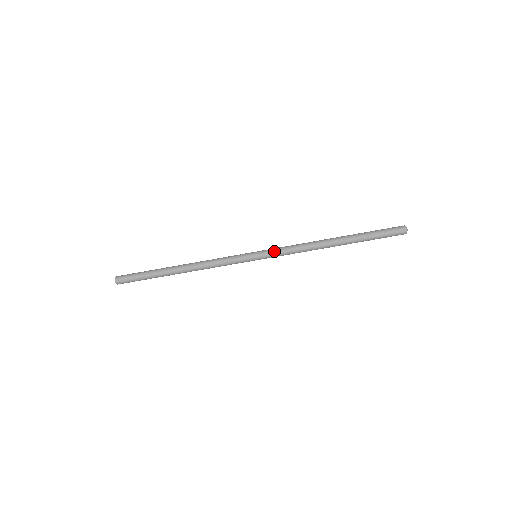
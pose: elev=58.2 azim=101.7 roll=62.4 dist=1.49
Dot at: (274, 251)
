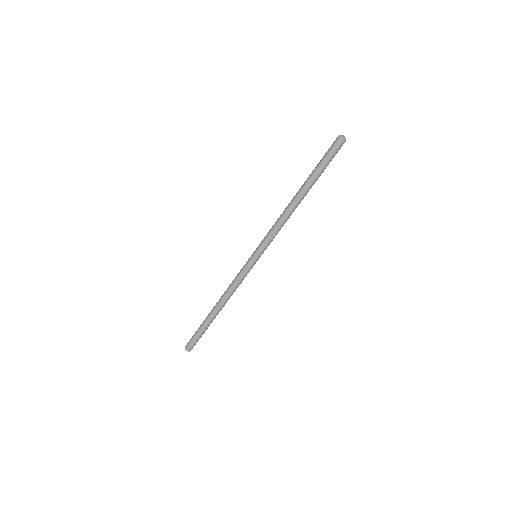
Dot at: (264, 242)
